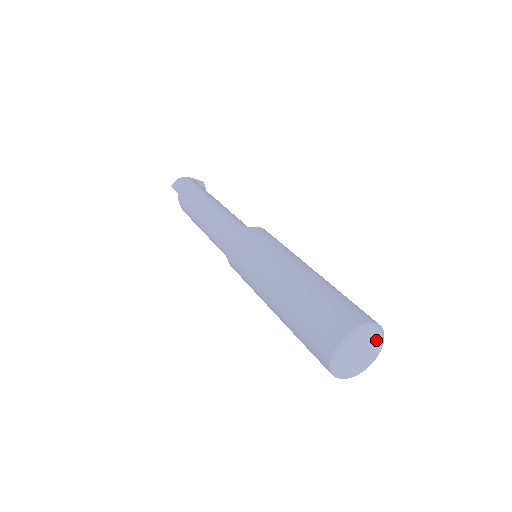
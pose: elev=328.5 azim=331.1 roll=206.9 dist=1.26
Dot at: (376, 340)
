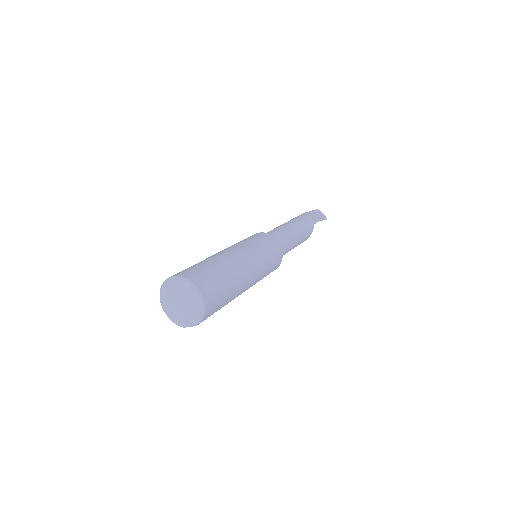
Dot at: (185, 289)
